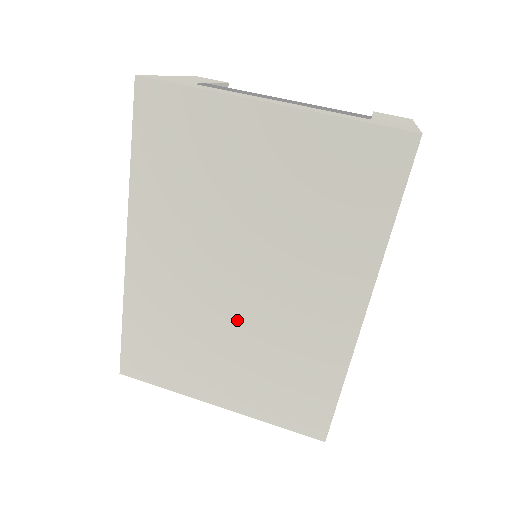
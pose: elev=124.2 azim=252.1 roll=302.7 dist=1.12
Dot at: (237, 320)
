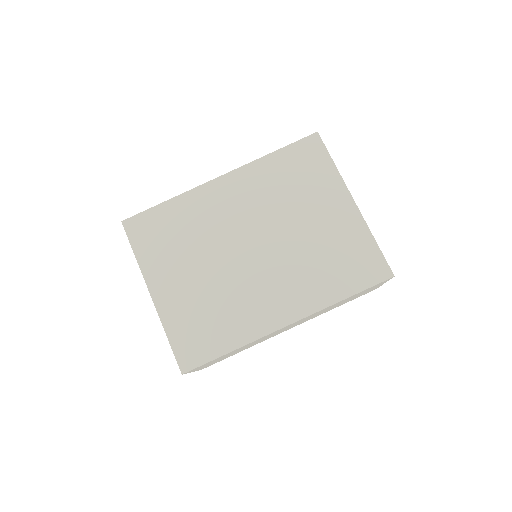
Dot at: (224, 264)
